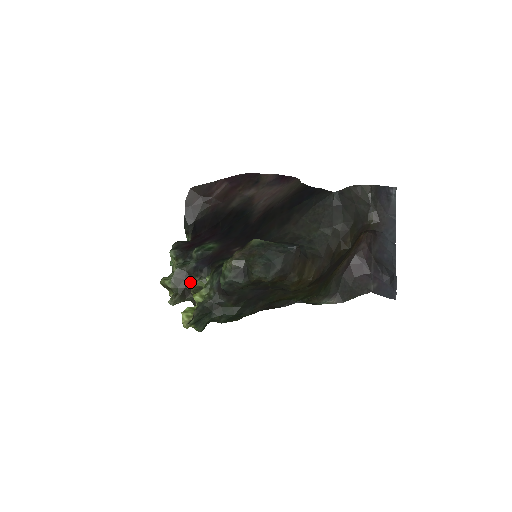
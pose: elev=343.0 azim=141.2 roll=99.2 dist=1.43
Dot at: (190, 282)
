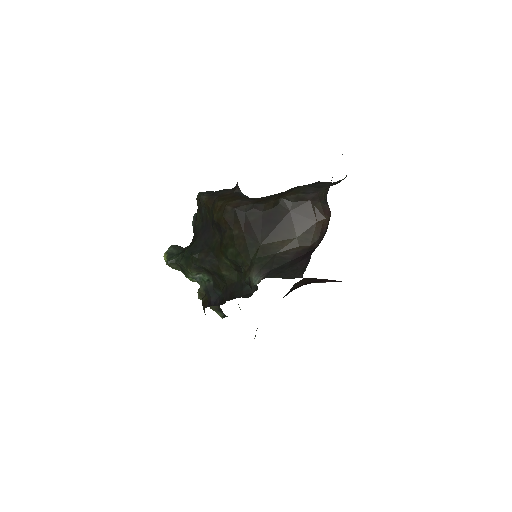
Dot at: occluded
